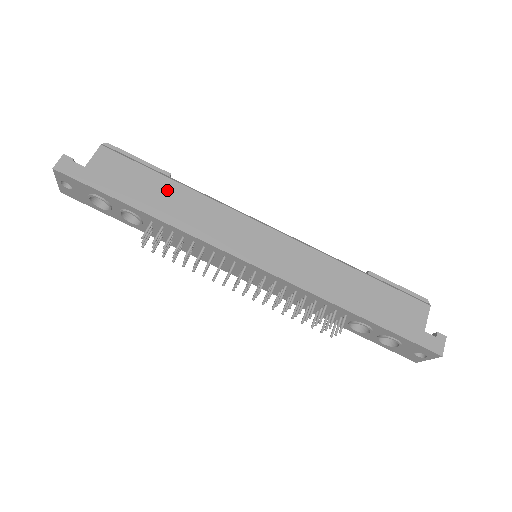
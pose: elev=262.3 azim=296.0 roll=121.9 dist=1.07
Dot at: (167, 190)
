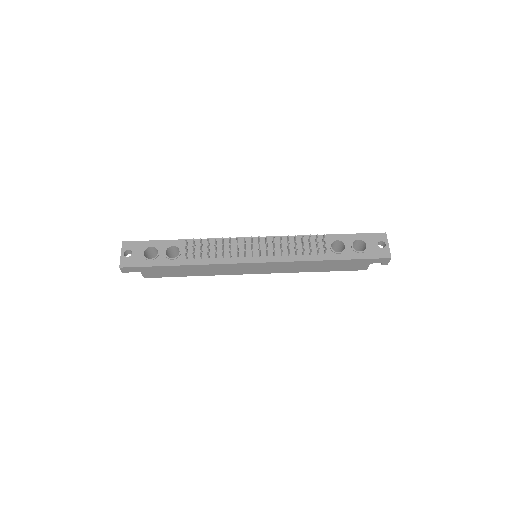
Dot at: occluded
